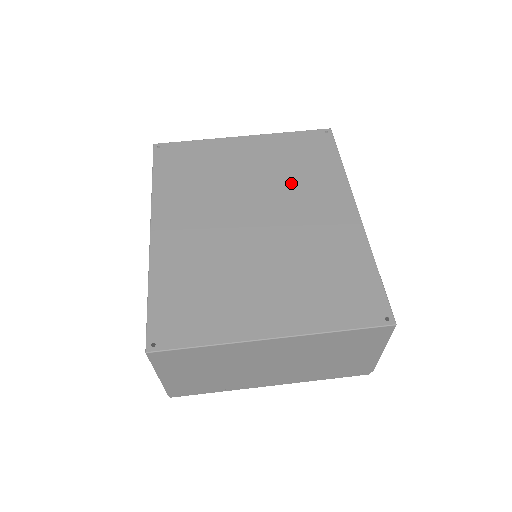
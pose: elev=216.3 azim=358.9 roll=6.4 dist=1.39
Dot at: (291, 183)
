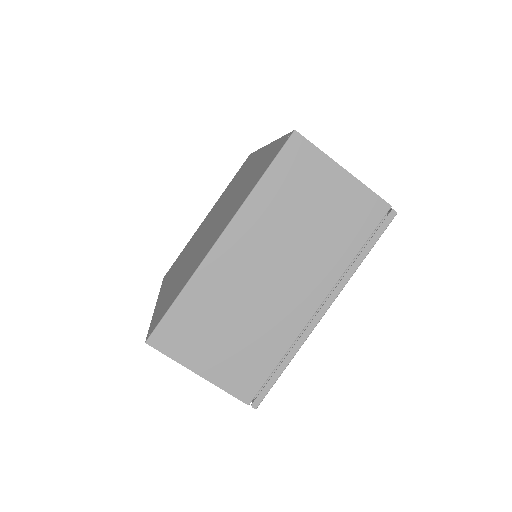
Dot at: occluded
